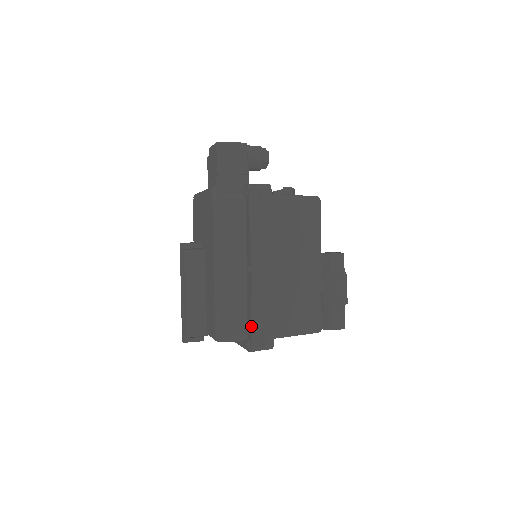
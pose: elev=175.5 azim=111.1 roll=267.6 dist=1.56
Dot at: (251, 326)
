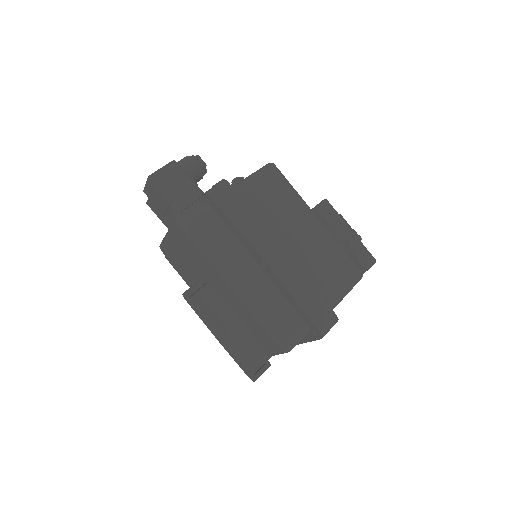
Dot at: (305, 314)
